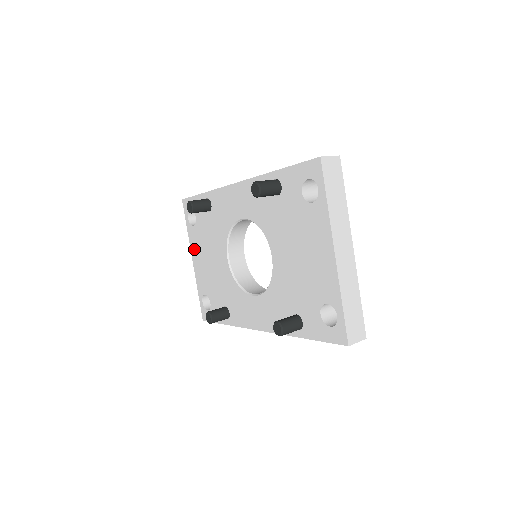
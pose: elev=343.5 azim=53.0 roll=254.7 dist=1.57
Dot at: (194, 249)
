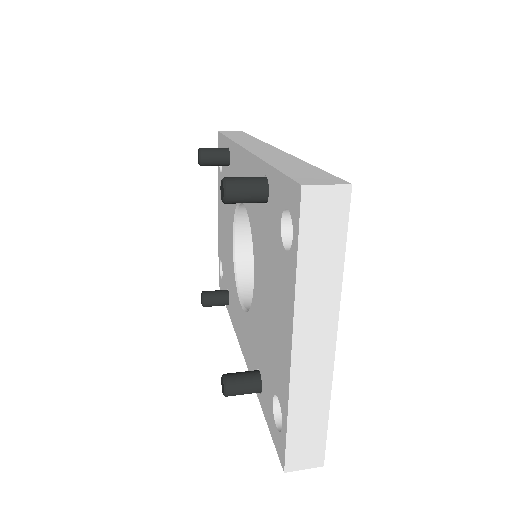
Dot at: (219, 201)
